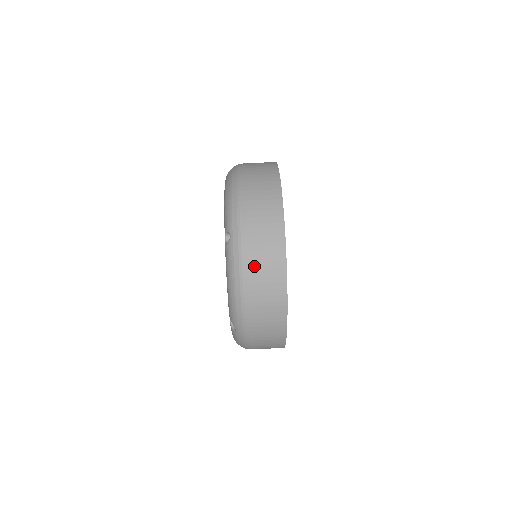
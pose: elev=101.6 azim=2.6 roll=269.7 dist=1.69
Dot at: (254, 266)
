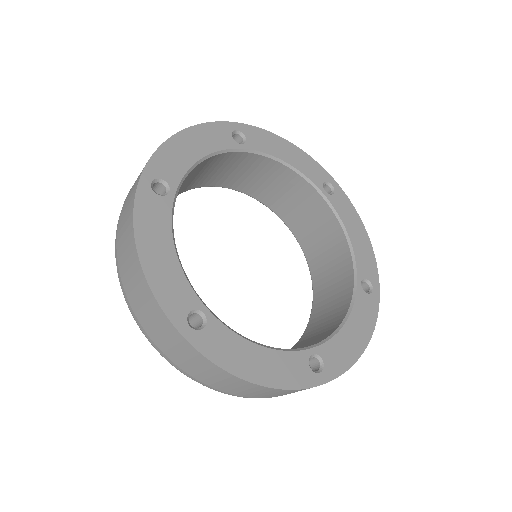
Dot at: (199, 377)
